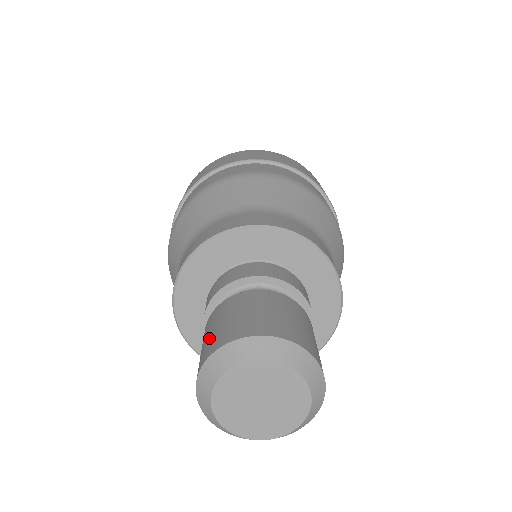
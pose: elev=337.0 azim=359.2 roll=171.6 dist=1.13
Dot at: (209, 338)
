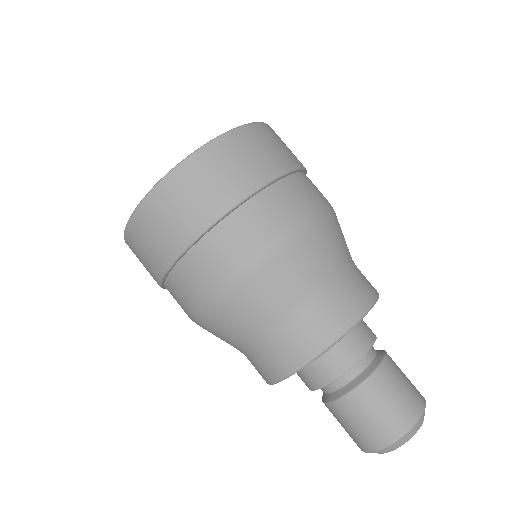
Dot at: (355, 433)
